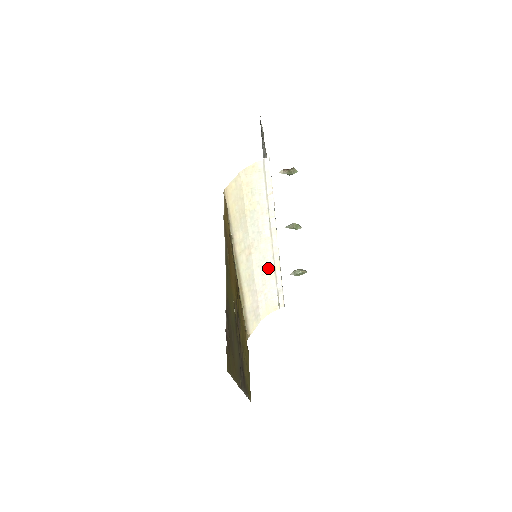
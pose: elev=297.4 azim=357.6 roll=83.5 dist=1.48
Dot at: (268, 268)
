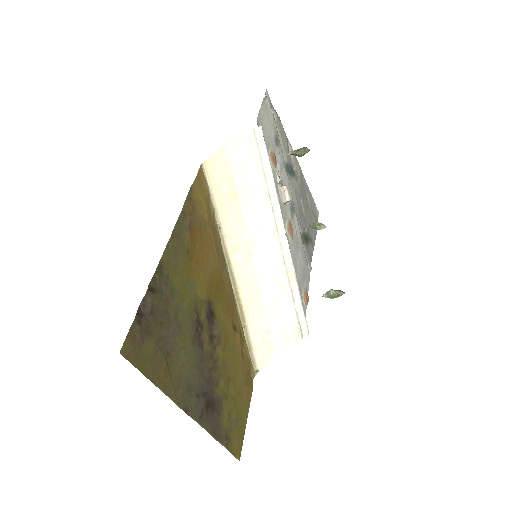
Dot at: (279, 277)
